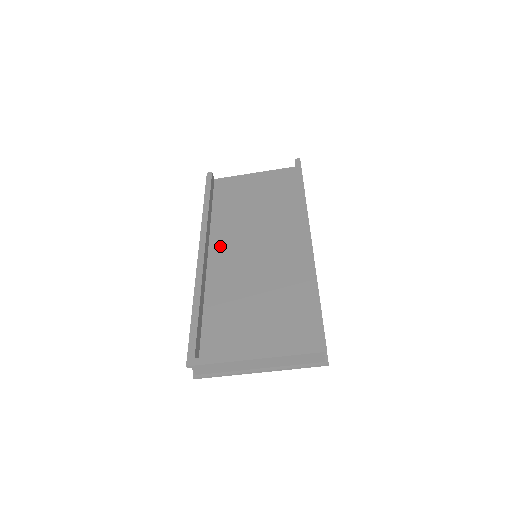
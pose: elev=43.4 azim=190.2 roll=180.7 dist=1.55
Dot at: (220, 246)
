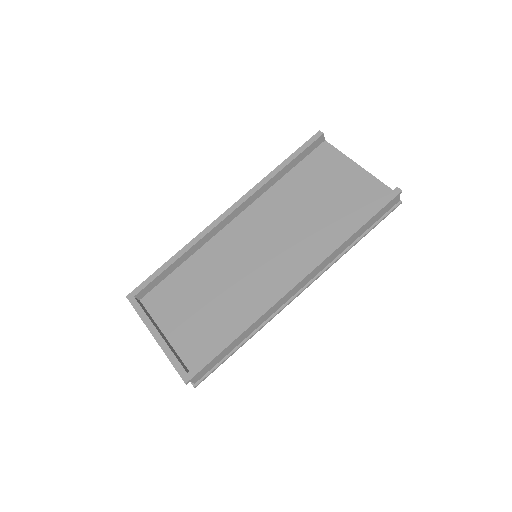
Dot at: (248, 220)
